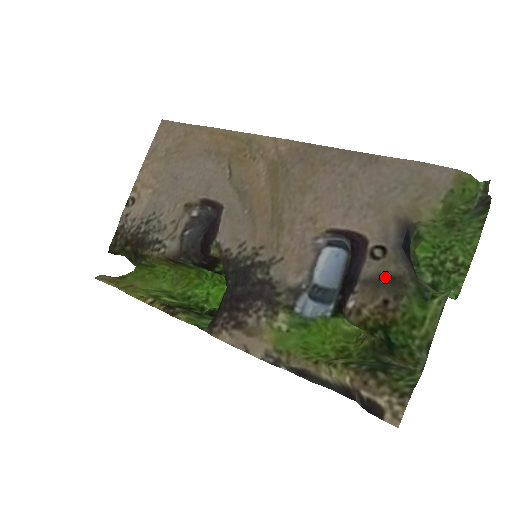
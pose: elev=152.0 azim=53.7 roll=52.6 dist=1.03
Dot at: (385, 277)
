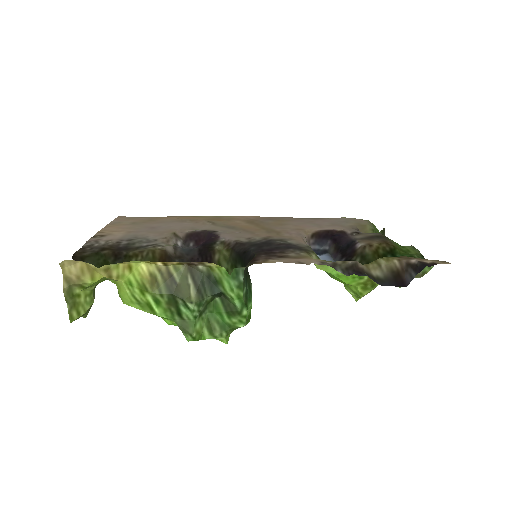
Dot at: (371, 236)
